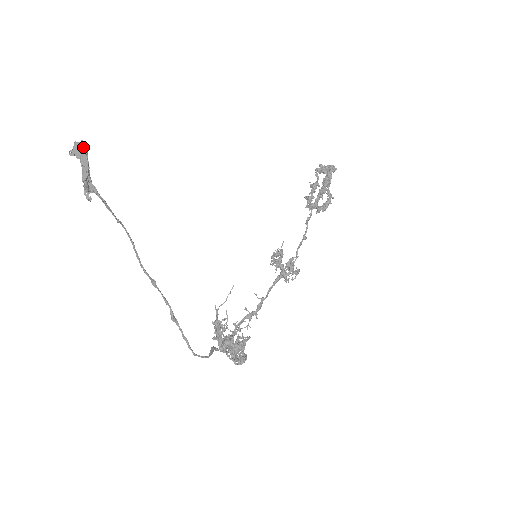
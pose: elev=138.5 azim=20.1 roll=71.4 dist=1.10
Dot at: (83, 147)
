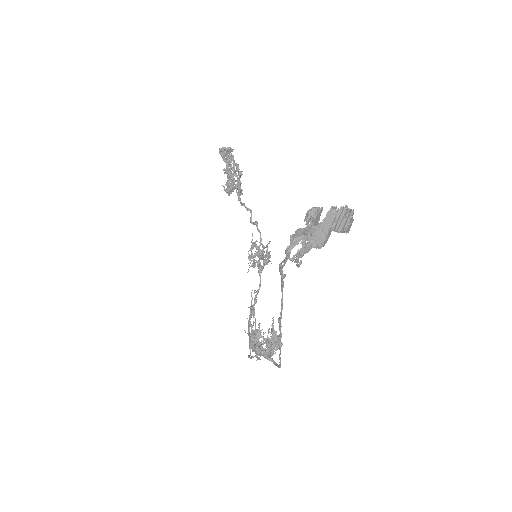
Dot at: (353, 212)
